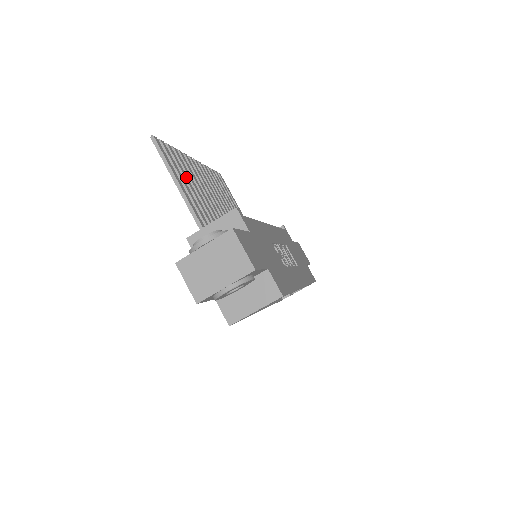
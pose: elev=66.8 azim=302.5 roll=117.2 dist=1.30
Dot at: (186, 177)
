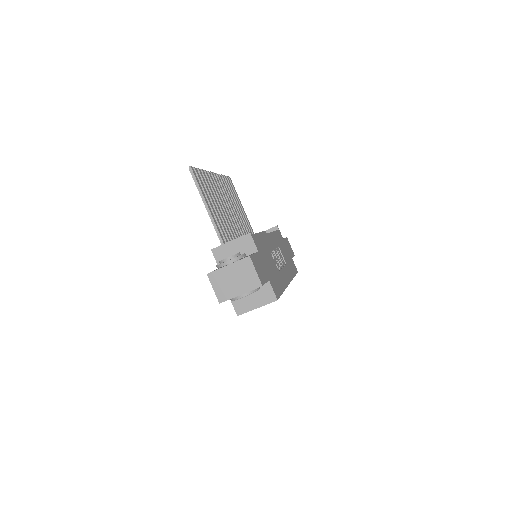
Dot at: (211, 197)
